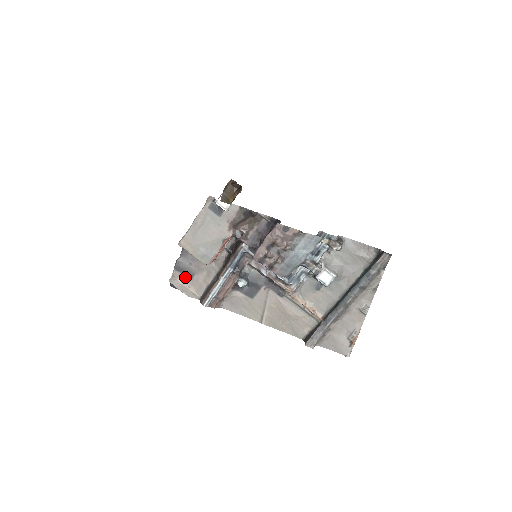
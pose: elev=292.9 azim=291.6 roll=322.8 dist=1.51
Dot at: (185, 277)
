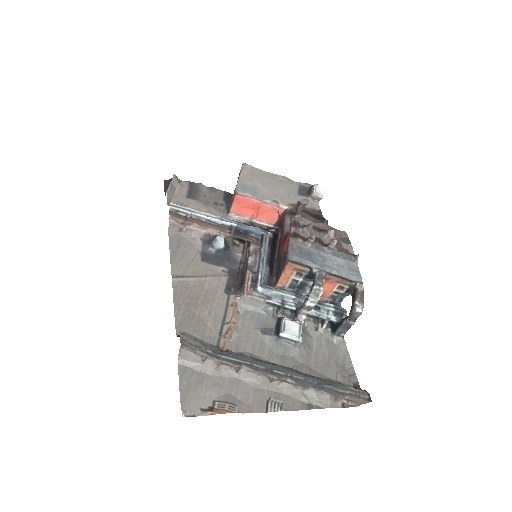
Dot at: (186, 192)
